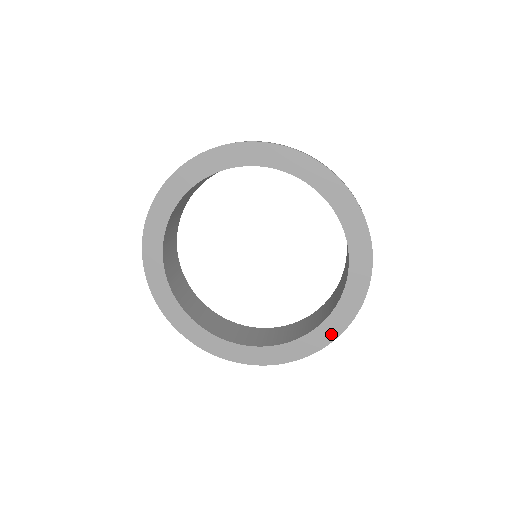
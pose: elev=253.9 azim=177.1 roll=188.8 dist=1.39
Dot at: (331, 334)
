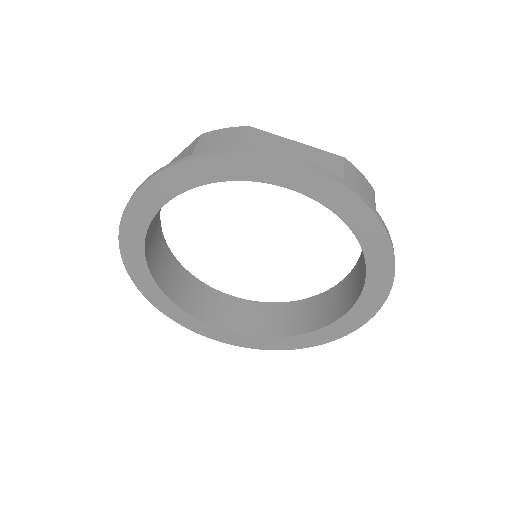
Dot at: (252, 345)
